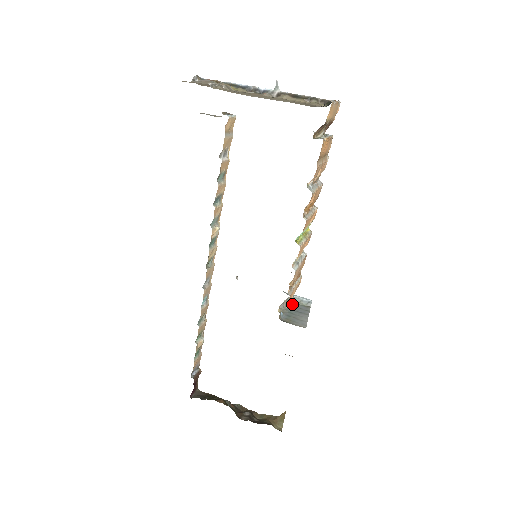
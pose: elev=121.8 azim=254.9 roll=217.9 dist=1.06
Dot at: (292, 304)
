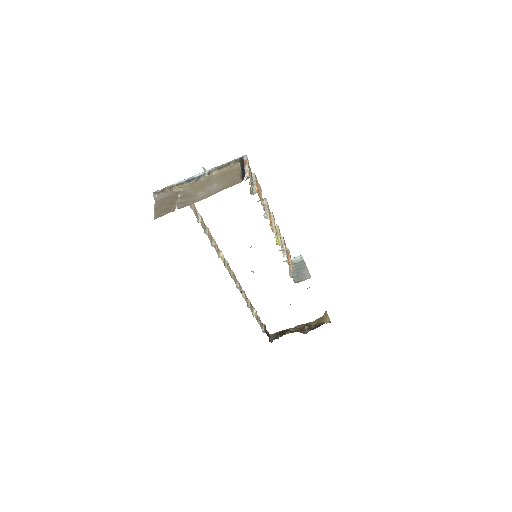
Dot at: (293, 266)
